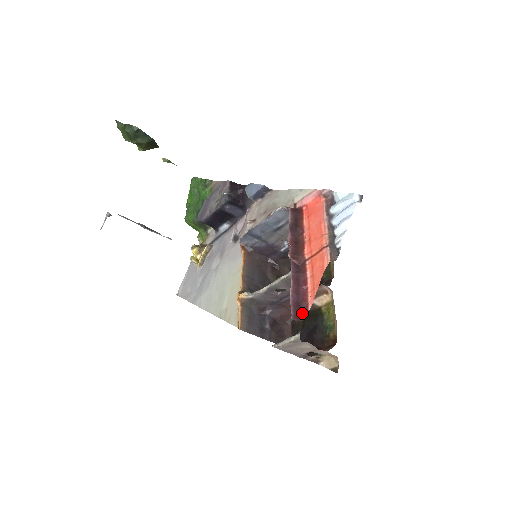
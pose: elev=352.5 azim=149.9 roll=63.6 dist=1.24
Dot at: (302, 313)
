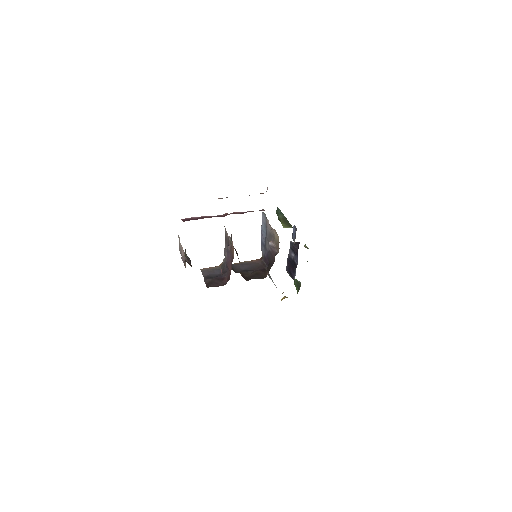
Dot at: occluded
